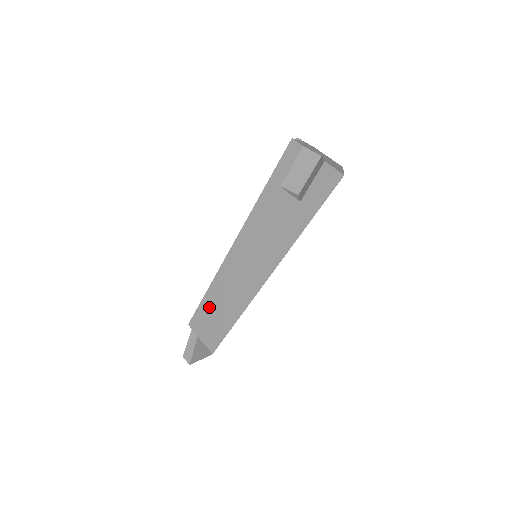
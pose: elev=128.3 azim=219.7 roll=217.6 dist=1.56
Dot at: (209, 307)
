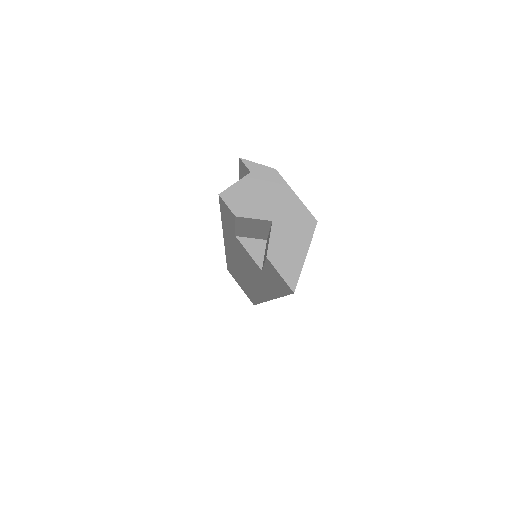
Dot at: (234, 274)
